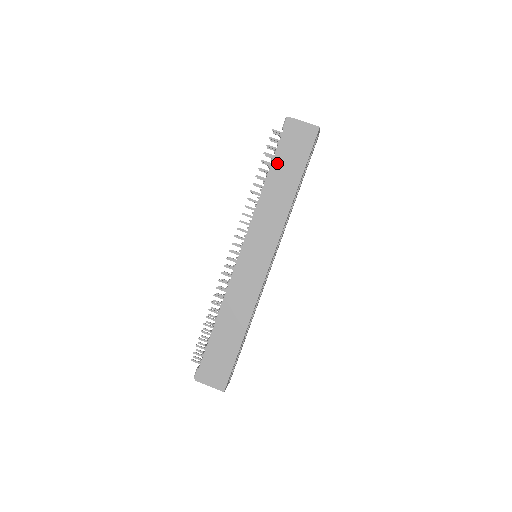
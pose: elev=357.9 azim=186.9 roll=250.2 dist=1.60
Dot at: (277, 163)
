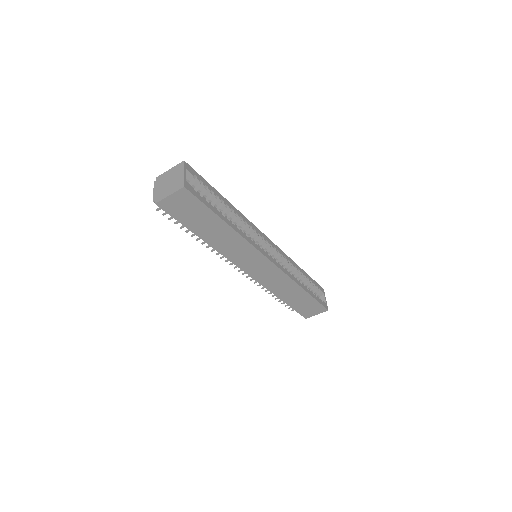
Dot at: (194, 228)
